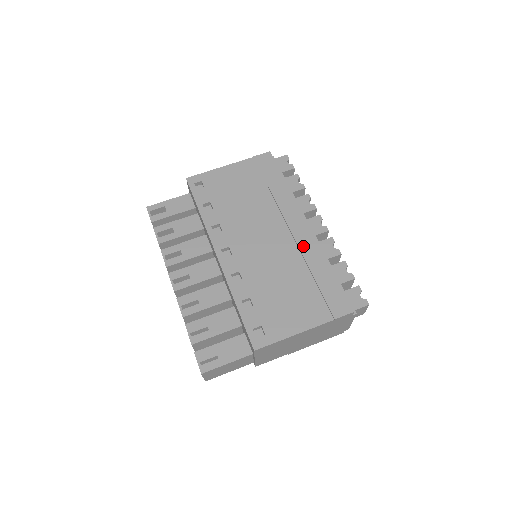
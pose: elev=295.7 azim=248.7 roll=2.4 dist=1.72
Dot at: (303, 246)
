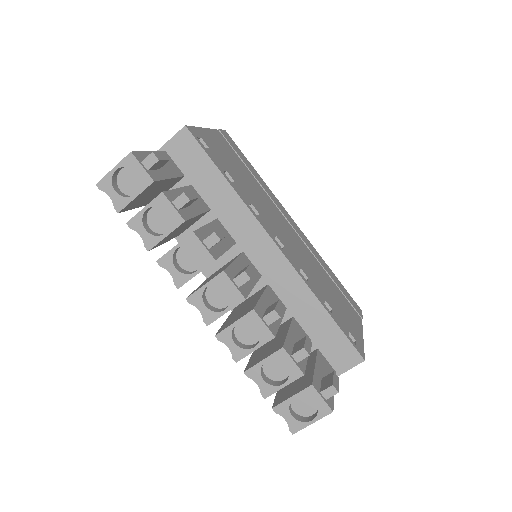
Dot at: (308, 245)
